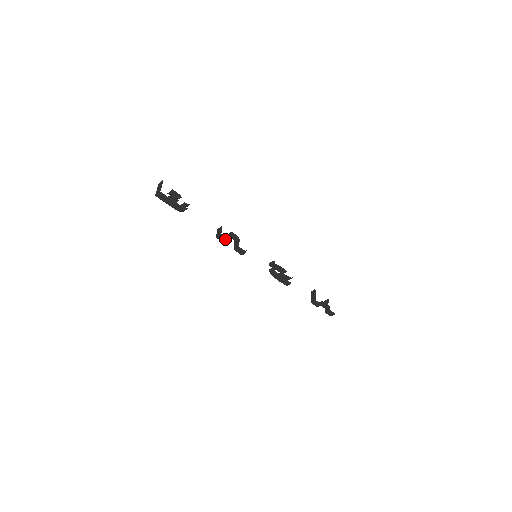
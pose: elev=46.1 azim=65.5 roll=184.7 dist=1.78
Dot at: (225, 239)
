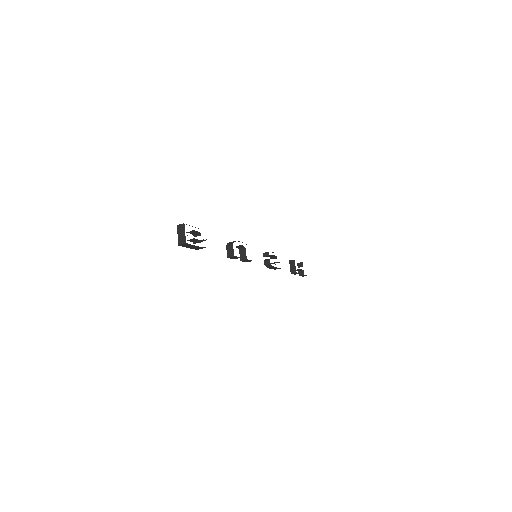
Dot at: (236, 258)
